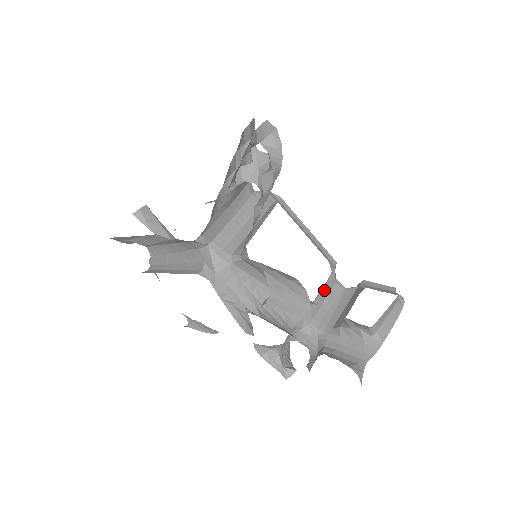
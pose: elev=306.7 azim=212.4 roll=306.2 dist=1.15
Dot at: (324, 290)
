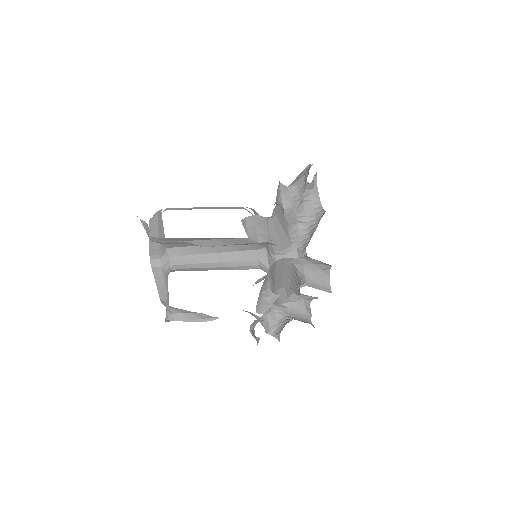
Dot at: occluded
